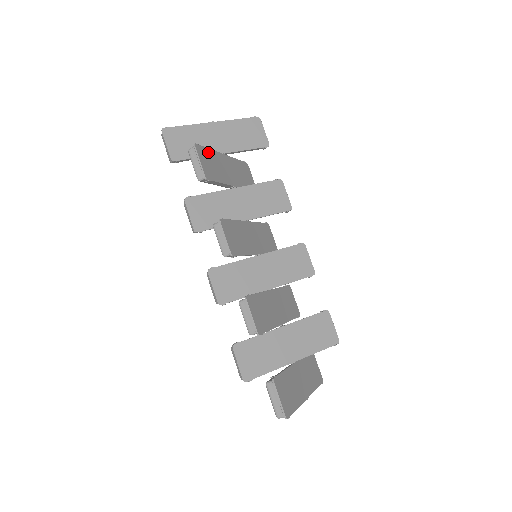
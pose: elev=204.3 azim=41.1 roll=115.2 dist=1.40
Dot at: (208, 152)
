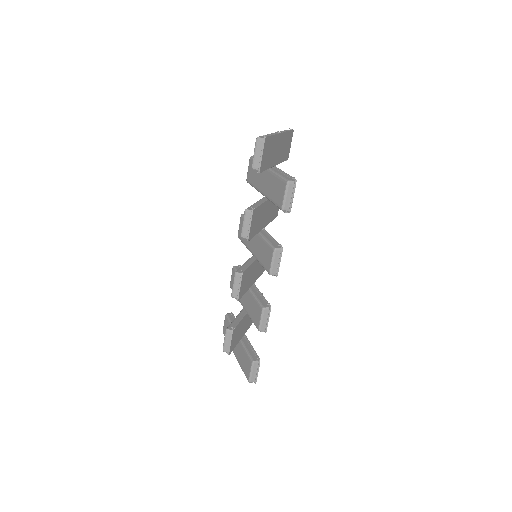
Dot at: occluded
